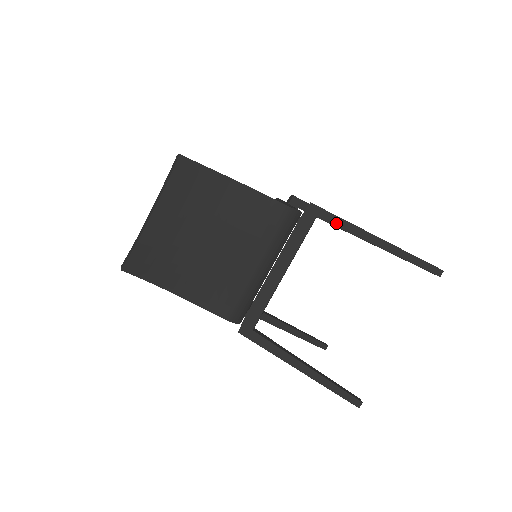
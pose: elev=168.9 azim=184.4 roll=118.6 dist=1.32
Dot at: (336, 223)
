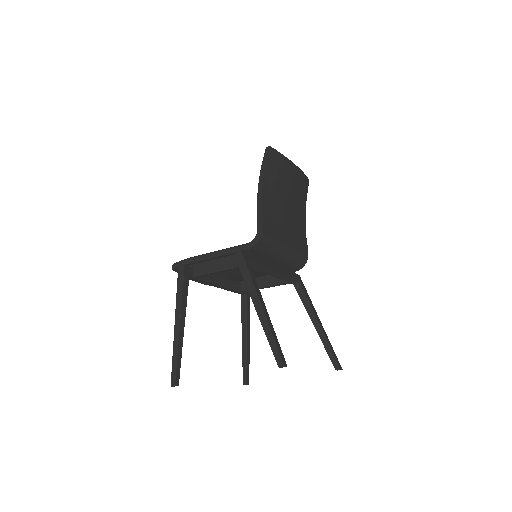
Dot at: (307, 294)
